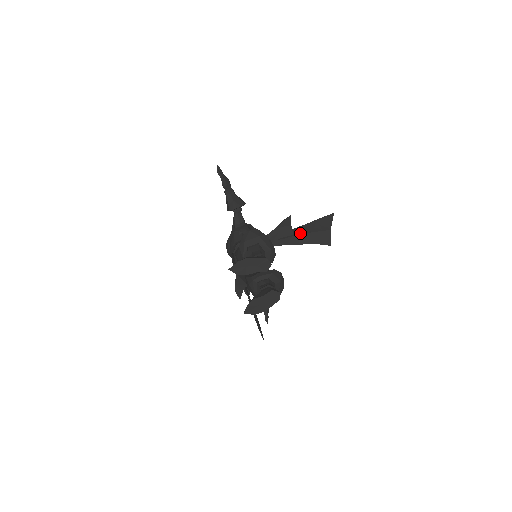
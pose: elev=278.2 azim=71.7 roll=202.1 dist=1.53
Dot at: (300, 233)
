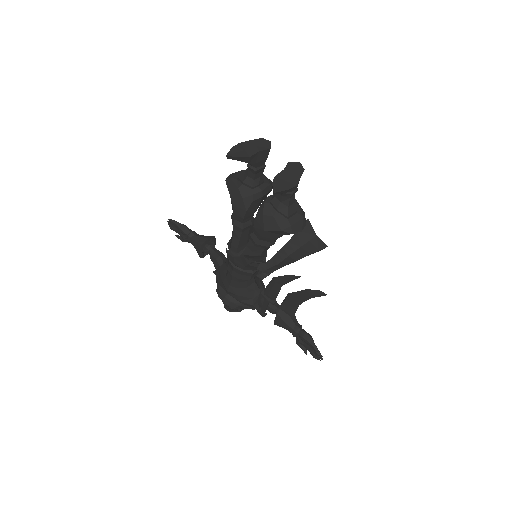
Dot at: (289, 253)
